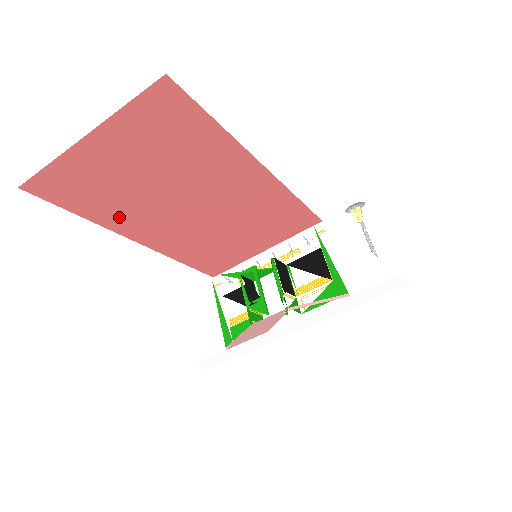
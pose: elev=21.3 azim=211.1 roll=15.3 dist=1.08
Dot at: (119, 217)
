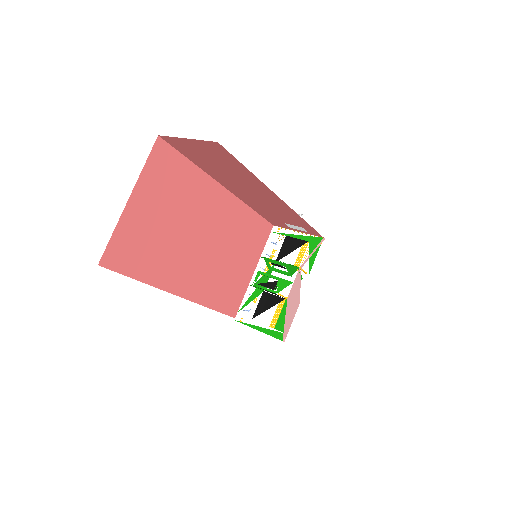
Dot at: (161, 272)
